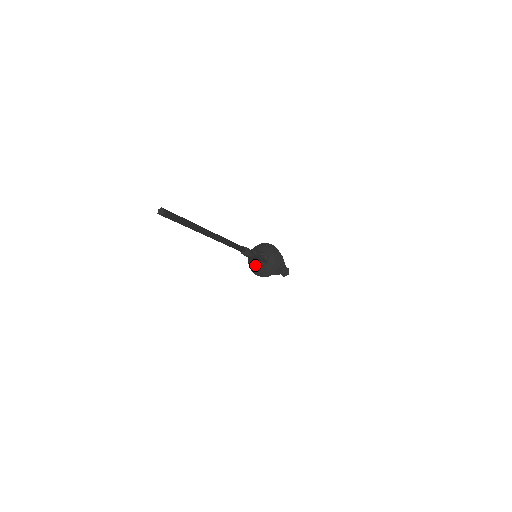
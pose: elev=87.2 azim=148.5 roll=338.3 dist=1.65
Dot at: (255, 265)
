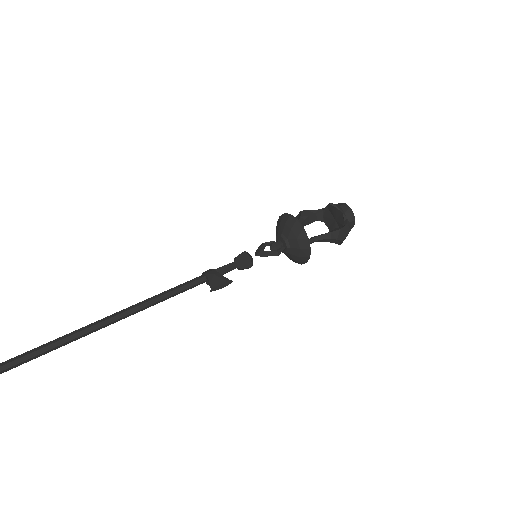
Dot at: occluded
